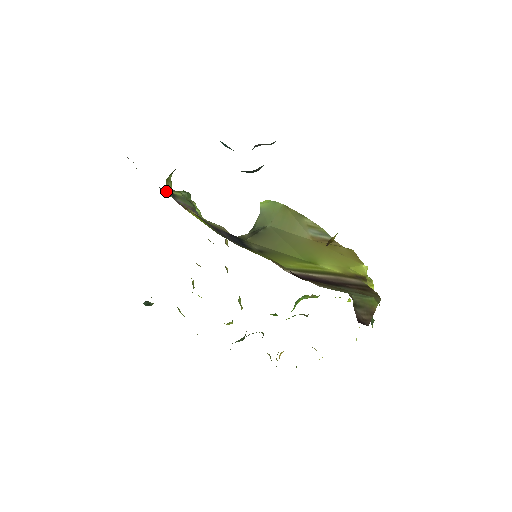
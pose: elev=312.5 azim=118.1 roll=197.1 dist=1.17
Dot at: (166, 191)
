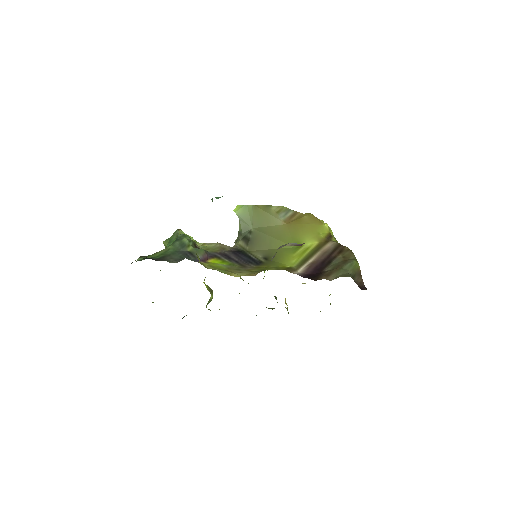
Dot at: (188, 256)
